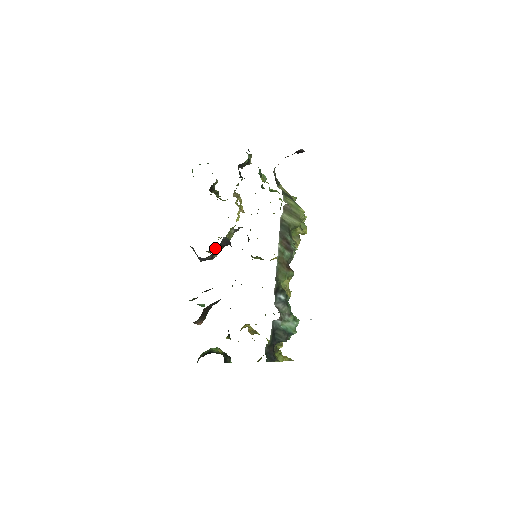
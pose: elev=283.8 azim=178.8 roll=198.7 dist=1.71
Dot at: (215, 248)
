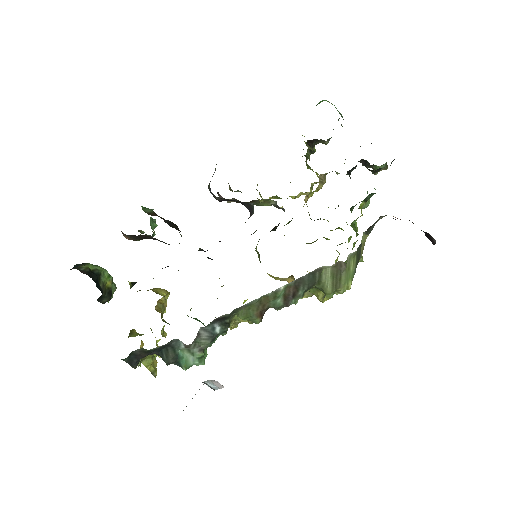
Dot at: occluded
